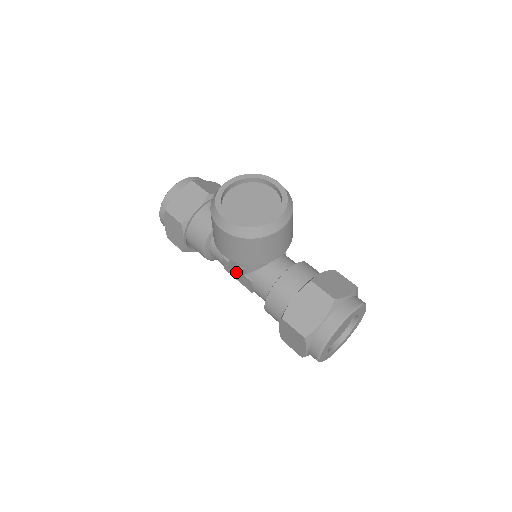
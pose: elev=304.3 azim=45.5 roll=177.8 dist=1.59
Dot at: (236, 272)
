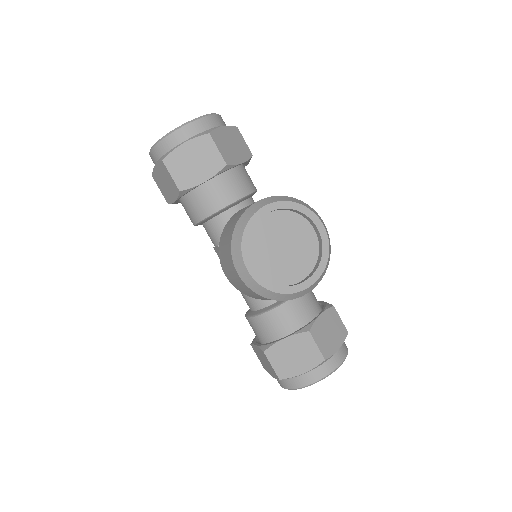
Dot at: occluded
